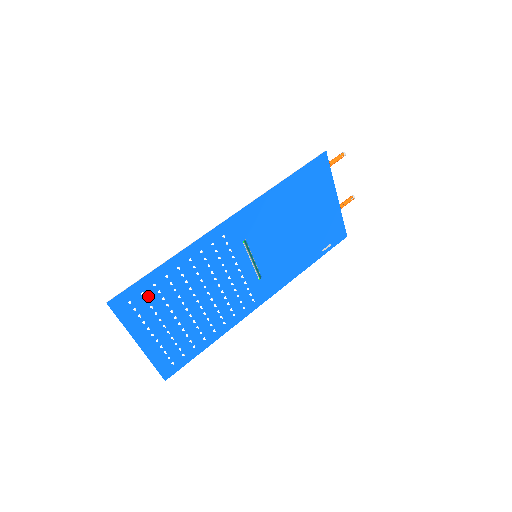
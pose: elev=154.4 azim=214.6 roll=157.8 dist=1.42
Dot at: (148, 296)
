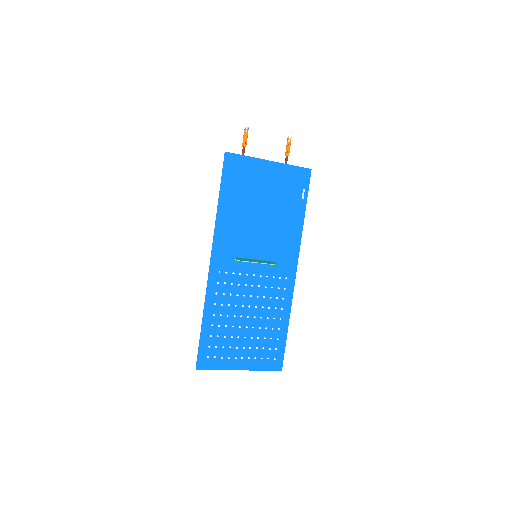
Dot at: (214, 344)
